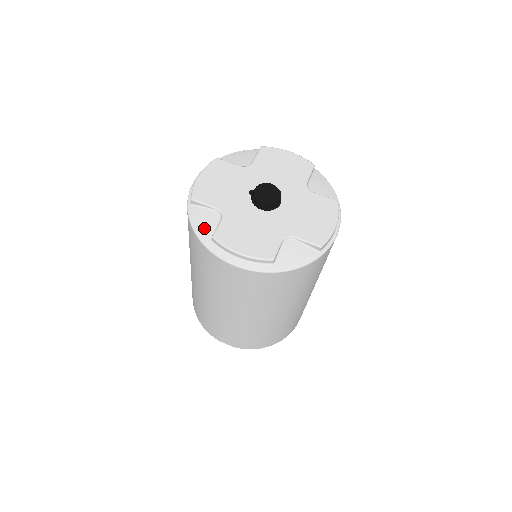
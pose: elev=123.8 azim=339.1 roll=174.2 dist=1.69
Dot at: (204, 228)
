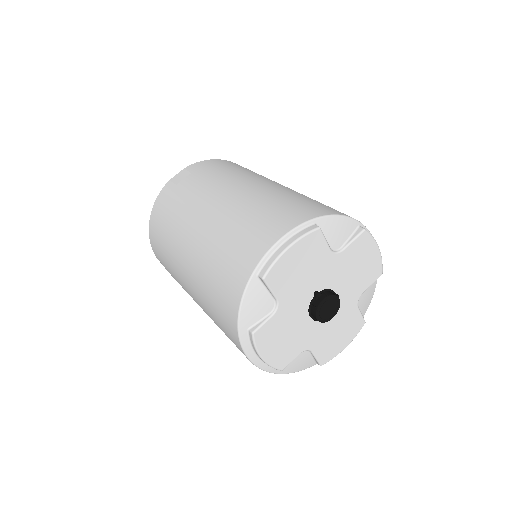
Dot at: (251, 313)
